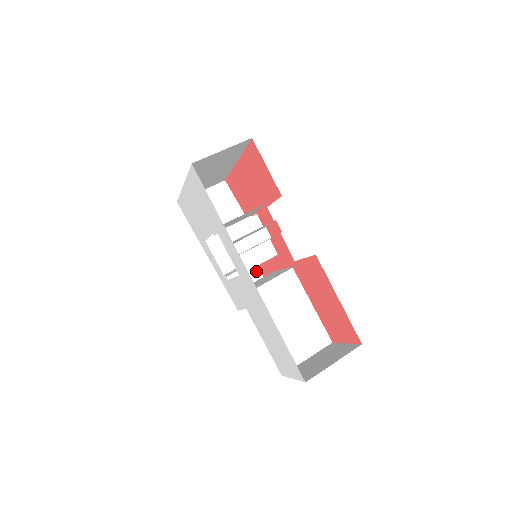
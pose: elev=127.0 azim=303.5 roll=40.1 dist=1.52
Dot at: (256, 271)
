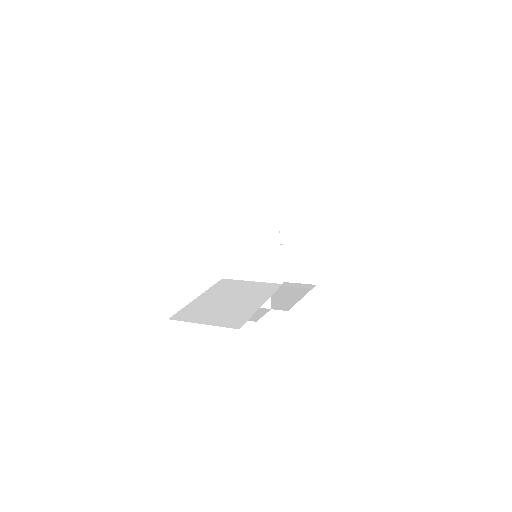
Dot at: (264, 312)
